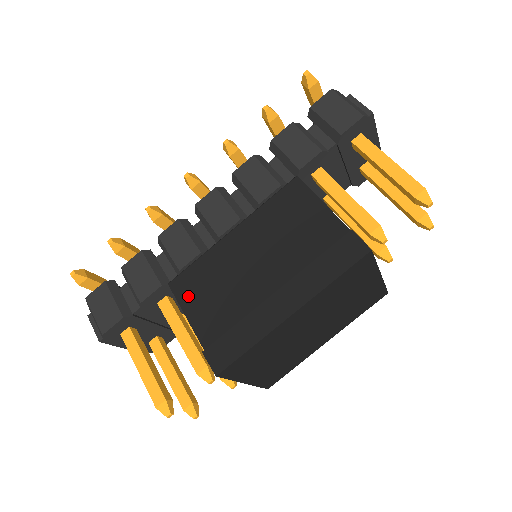
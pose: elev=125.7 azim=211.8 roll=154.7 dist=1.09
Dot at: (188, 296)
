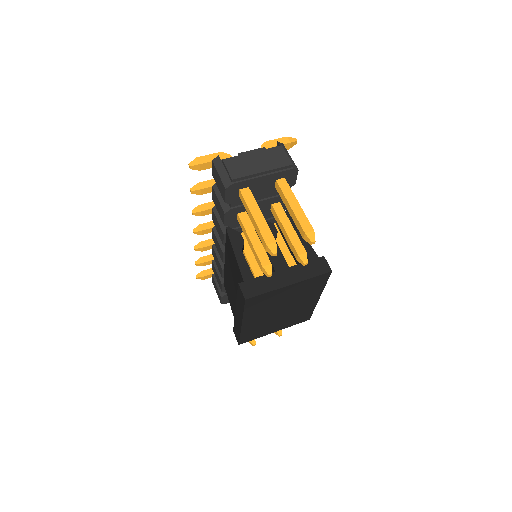
Dot at: (228, 294)
